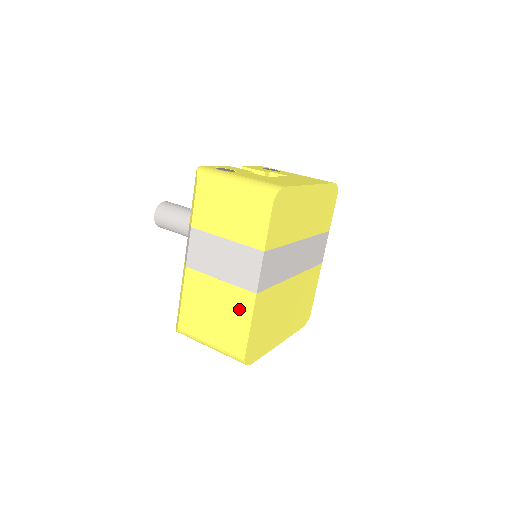
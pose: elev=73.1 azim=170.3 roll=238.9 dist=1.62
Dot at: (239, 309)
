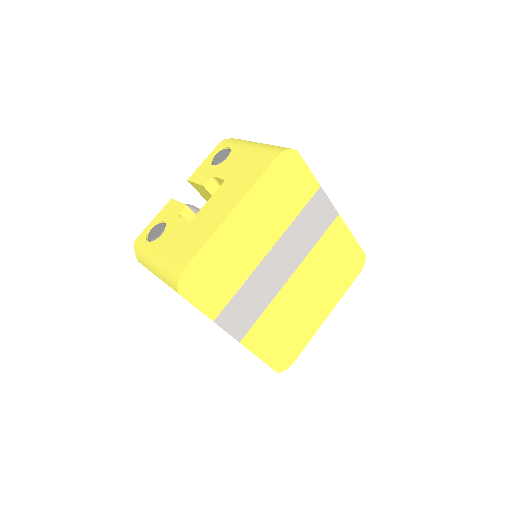
Dot at: occluded
